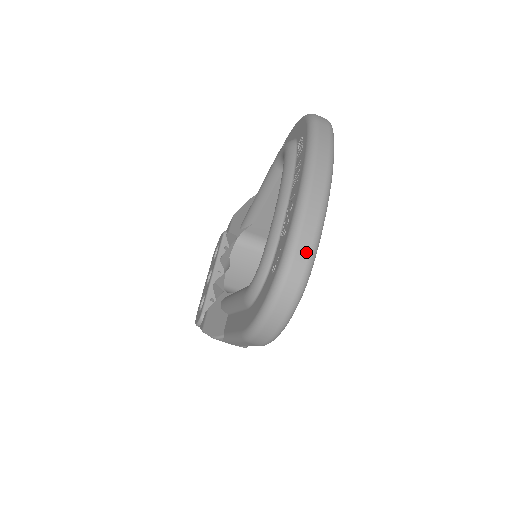
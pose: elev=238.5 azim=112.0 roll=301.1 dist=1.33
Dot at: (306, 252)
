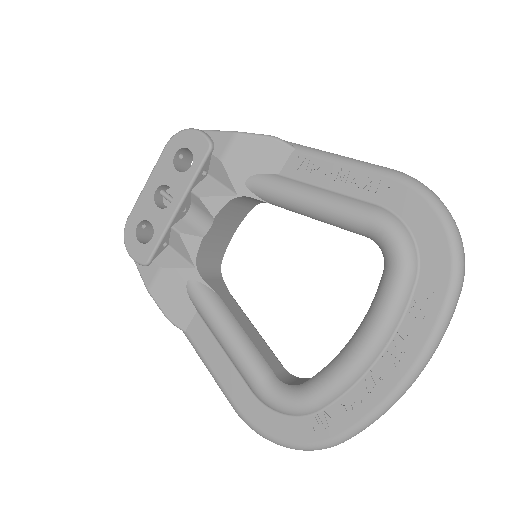
Dot at: occluded
